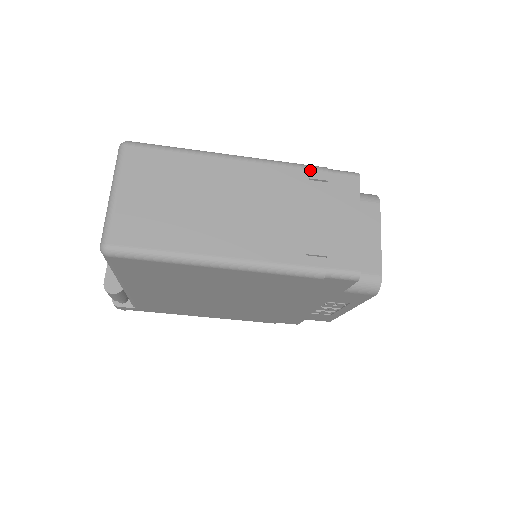
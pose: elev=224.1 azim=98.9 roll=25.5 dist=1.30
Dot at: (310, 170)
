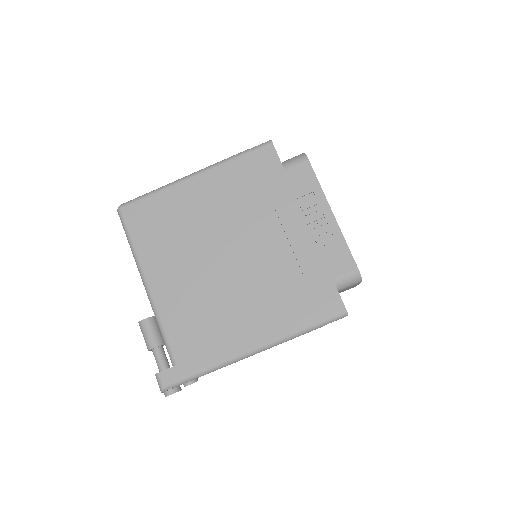
Dot at: occluded
